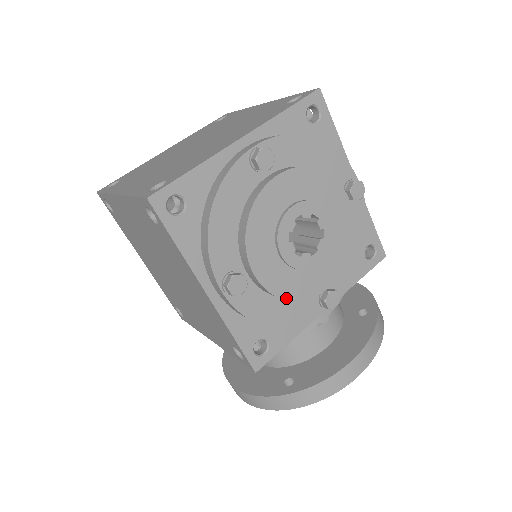
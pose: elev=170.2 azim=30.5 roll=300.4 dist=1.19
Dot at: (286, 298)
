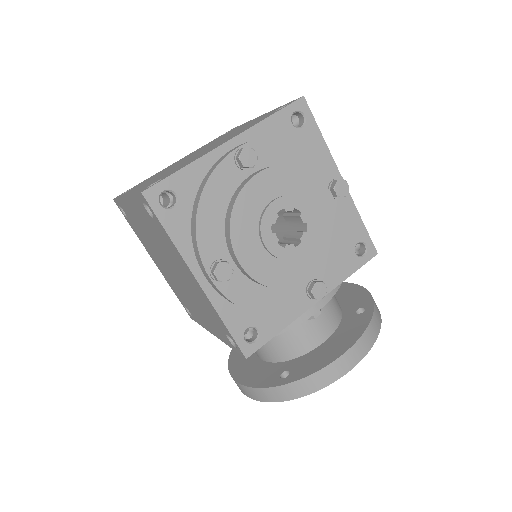
Dot at: (271, 286)
